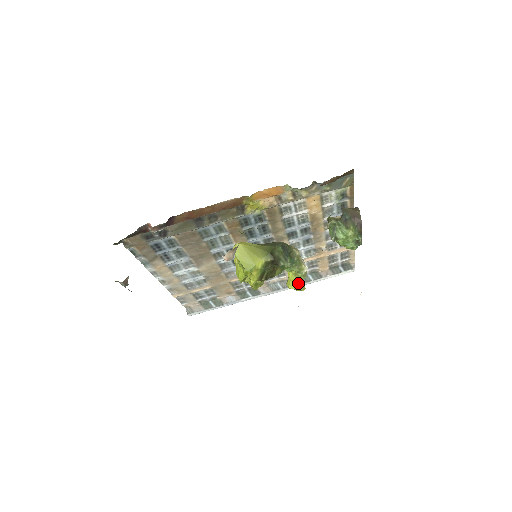
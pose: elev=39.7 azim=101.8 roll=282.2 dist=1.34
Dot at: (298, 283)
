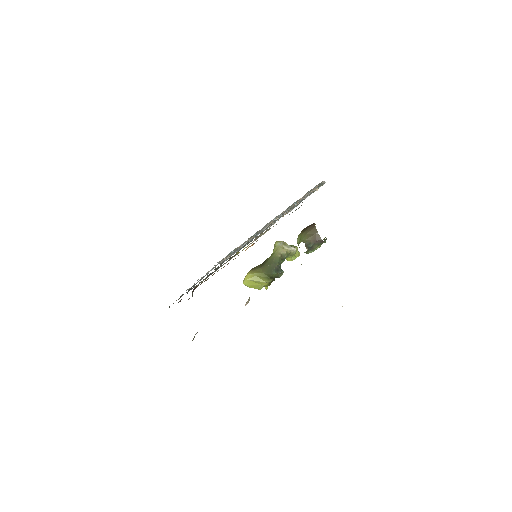
Dot at: (293, 257)
